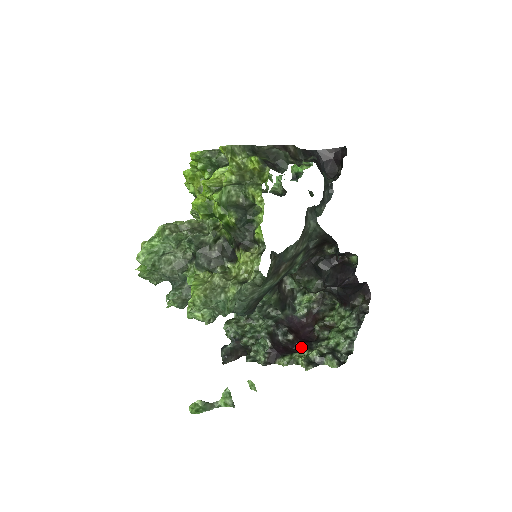
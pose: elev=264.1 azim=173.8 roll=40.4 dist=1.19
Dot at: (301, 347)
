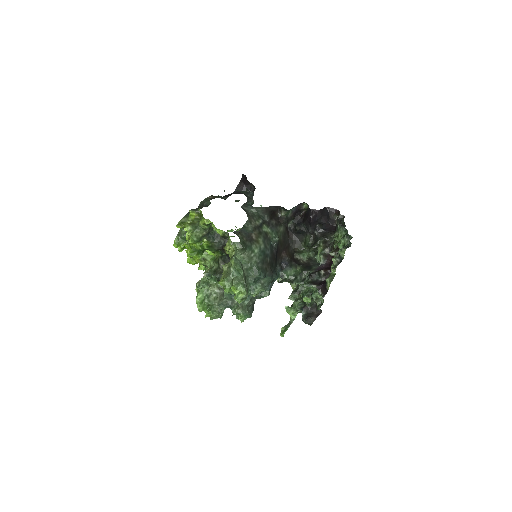
Dot at: occluded
